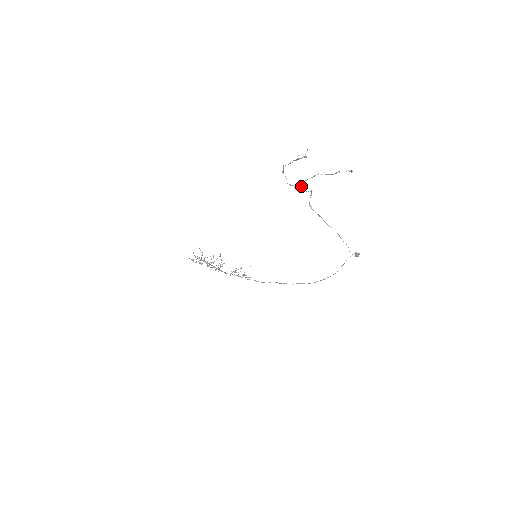
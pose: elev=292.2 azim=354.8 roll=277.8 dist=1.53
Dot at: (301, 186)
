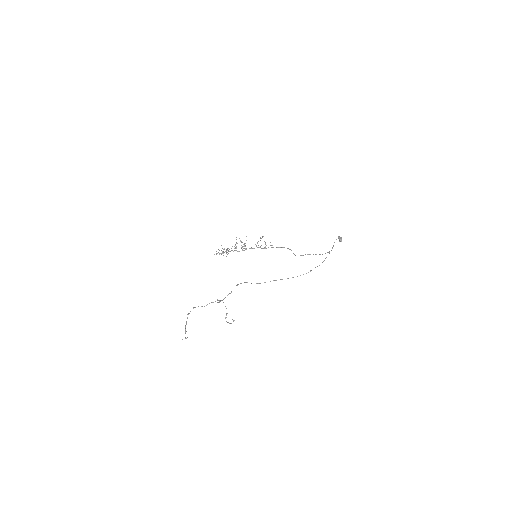
Dot at: occluded
